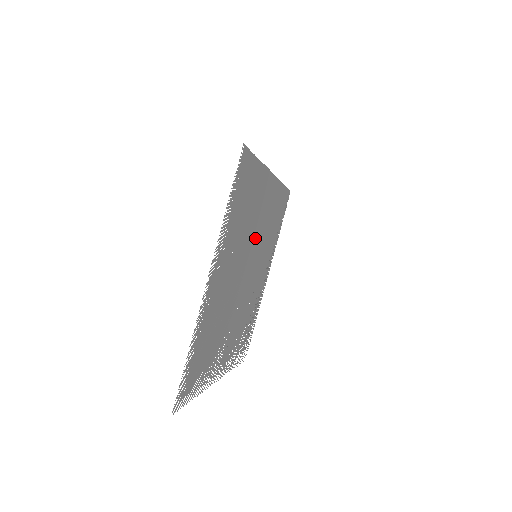
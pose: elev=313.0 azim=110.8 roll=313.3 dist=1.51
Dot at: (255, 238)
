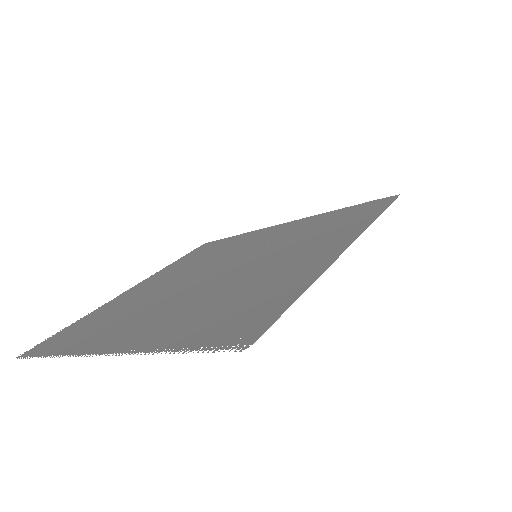
Dot at: (259, 264)
